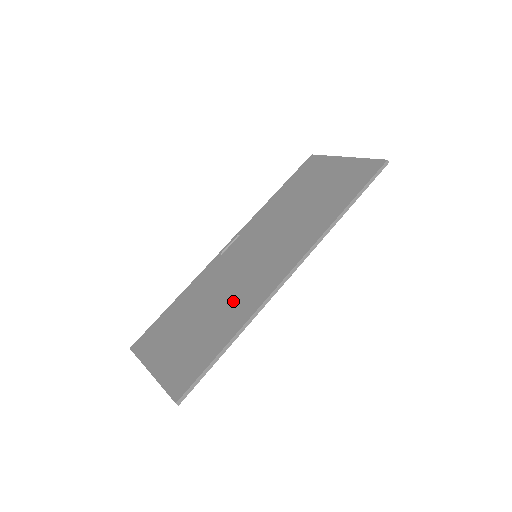
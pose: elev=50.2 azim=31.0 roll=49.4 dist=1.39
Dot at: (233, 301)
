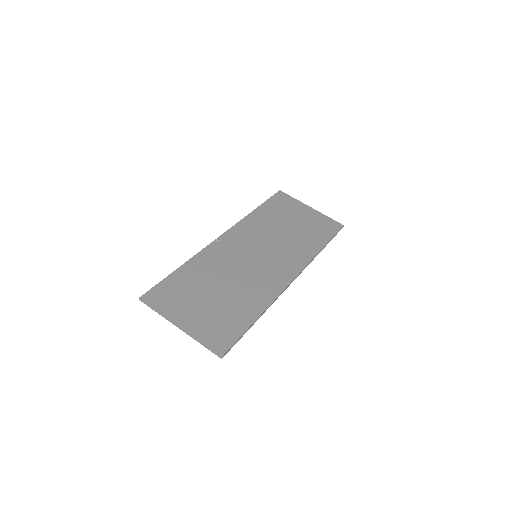
Dot at: (249, 287)
